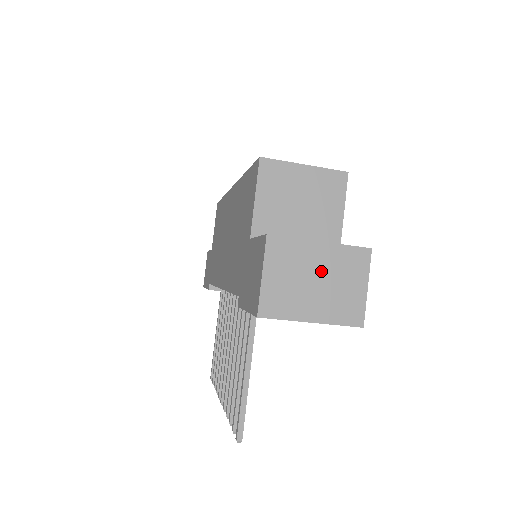
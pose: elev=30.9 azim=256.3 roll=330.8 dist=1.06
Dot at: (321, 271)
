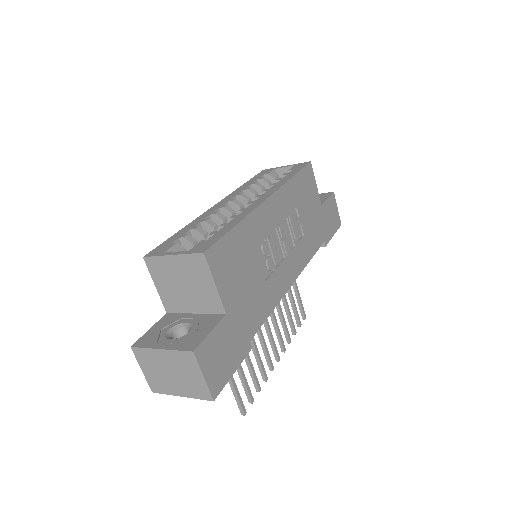
Dot at: (170, 367)
